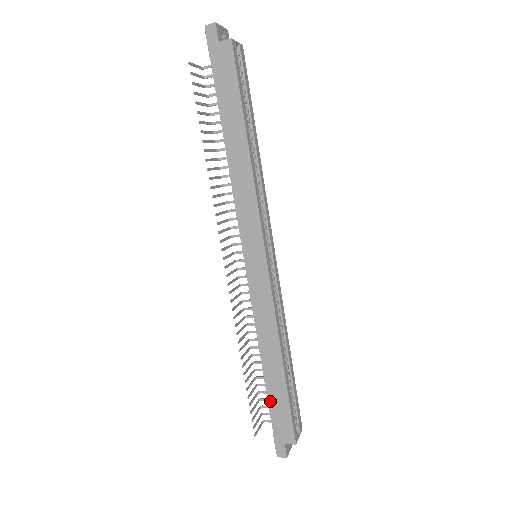
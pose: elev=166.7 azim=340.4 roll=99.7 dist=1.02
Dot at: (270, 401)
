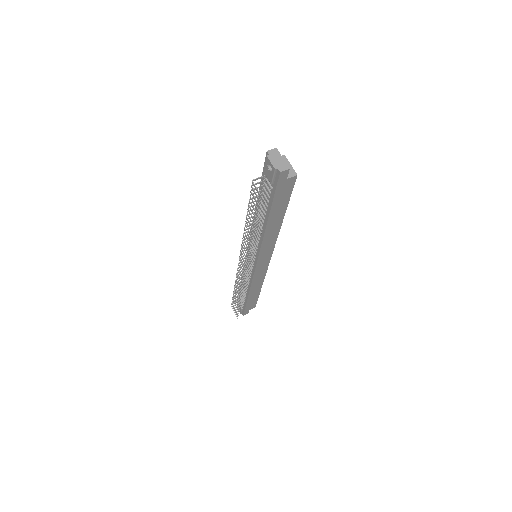
Dot at: (248, 303)
